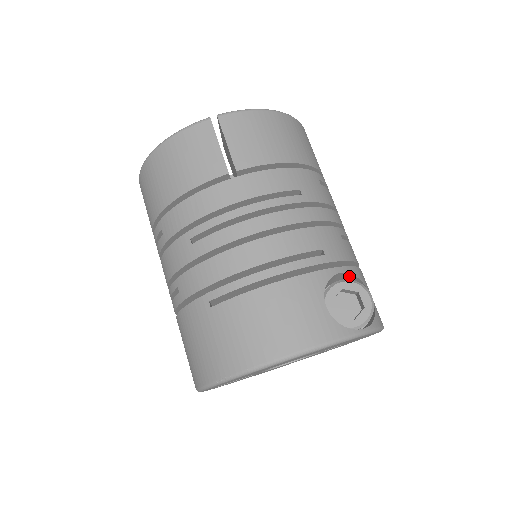
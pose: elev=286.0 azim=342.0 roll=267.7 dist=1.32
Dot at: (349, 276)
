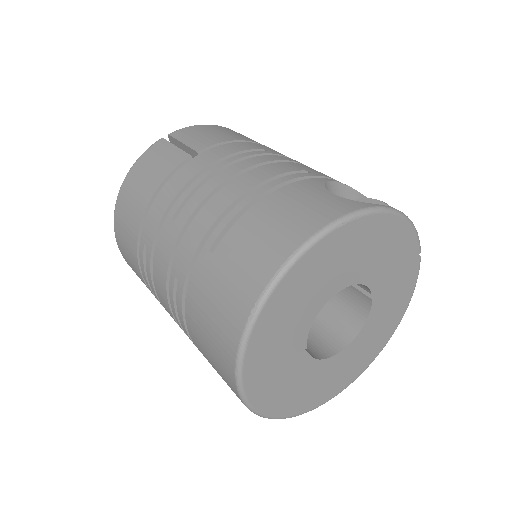
Dot at: (350, 196)
